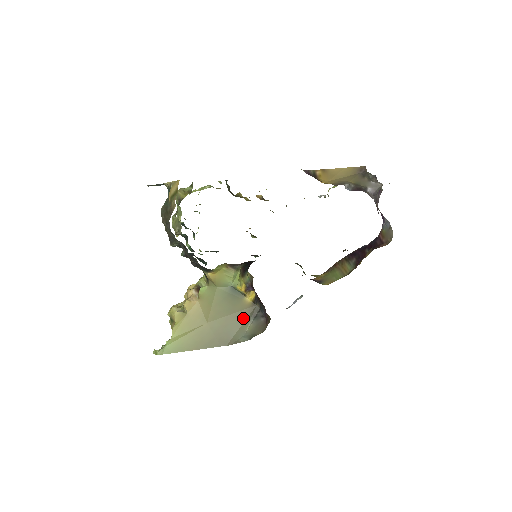
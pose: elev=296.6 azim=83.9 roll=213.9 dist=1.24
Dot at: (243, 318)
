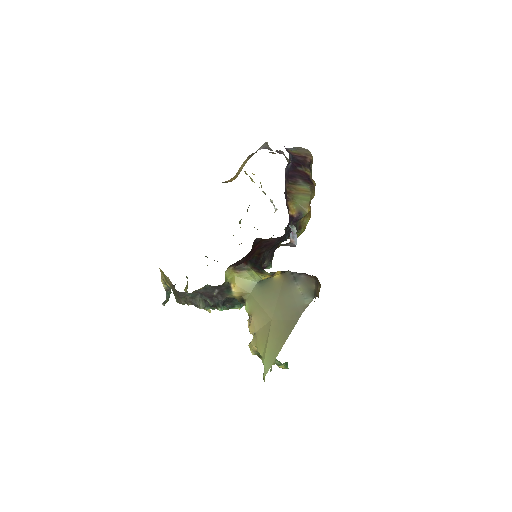
Dot at: (288, 289)
